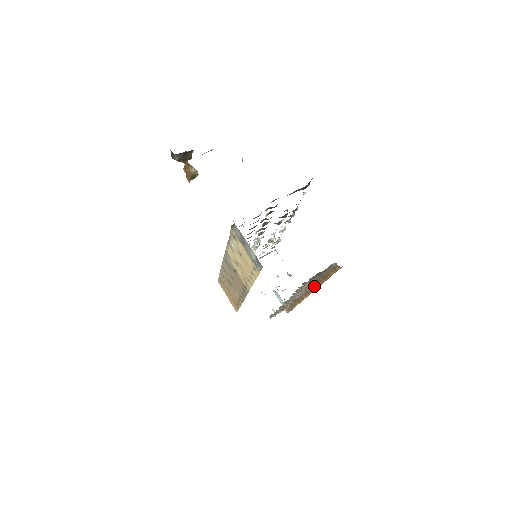
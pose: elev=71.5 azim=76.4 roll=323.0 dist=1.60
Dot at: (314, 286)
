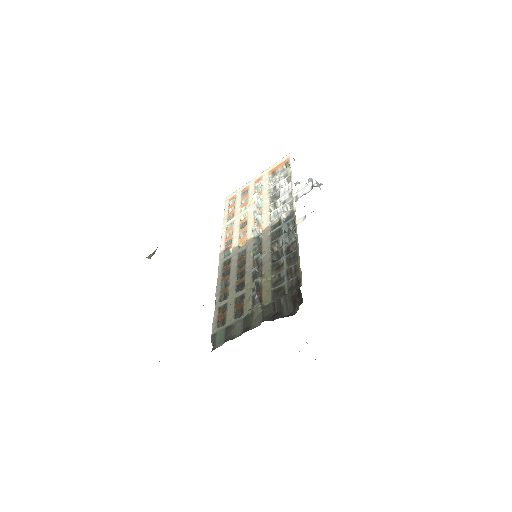
Dot at: occluded
